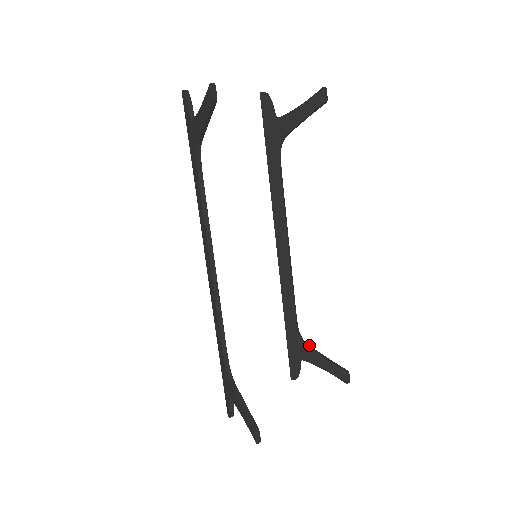
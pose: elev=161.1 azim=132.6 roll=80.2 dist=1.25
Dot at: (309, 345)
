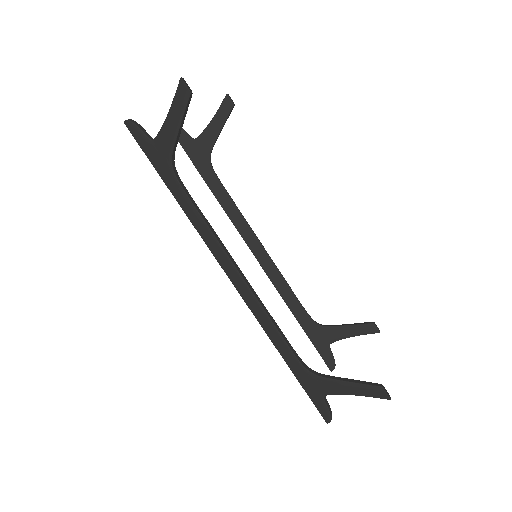
Dot at: (328, 325)
